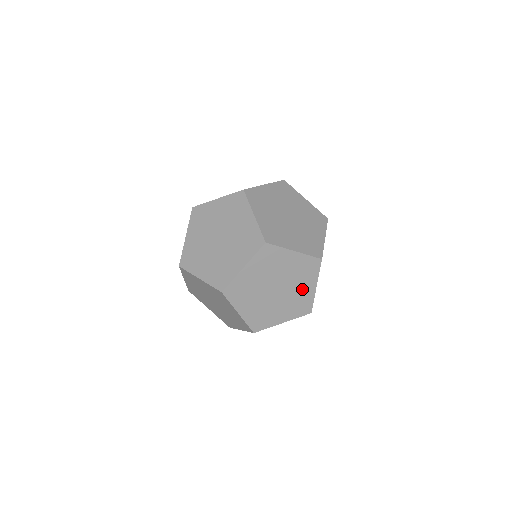
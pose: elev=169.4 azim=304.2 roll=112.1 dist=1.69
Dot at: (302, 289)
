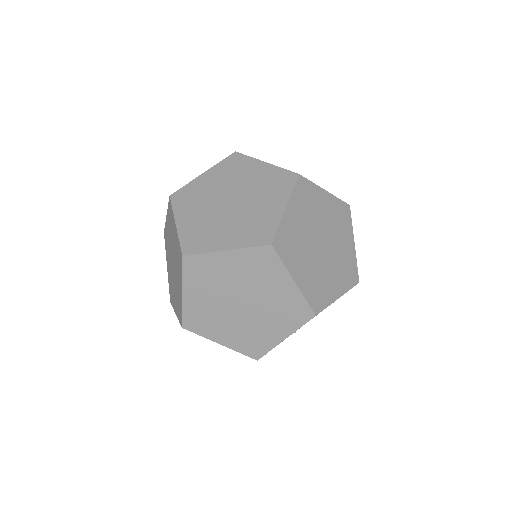
Dot at: occluded
